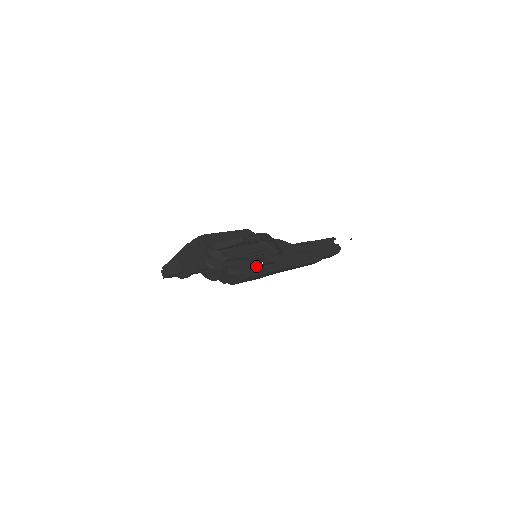
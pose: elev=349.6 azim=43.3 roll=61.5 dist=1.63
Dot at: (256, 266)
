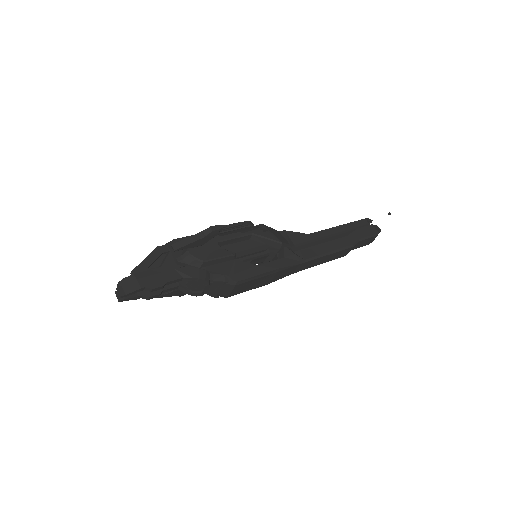
Dot at: (252, 266)
